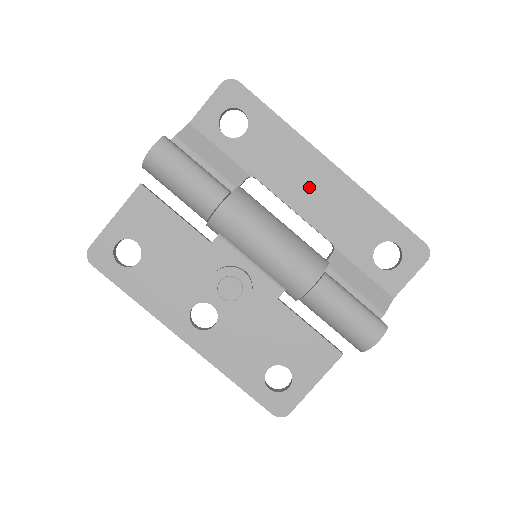
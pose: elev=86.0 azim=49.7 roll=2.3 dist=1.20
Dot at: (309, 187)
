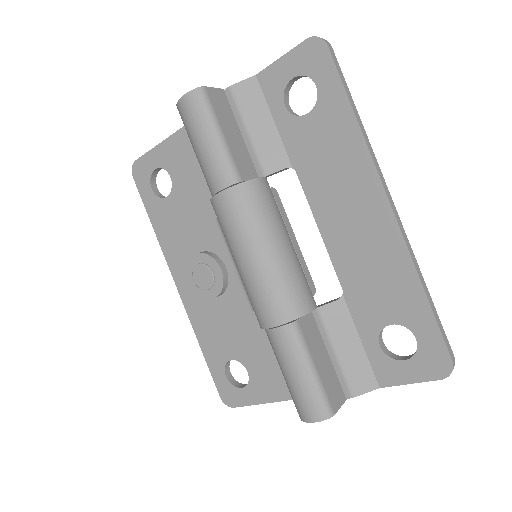
Dot at: (348, 214)
